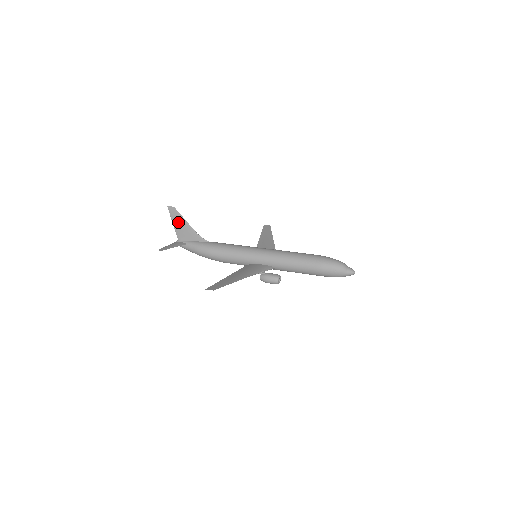
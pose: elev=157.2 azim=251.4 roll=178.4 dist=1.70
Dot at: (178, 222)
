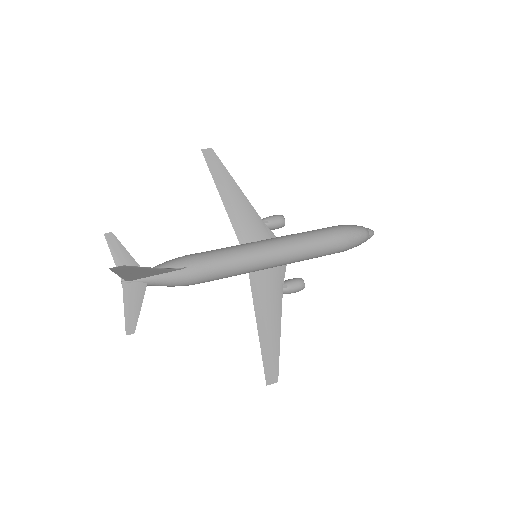
Dot at: (130, 272)
